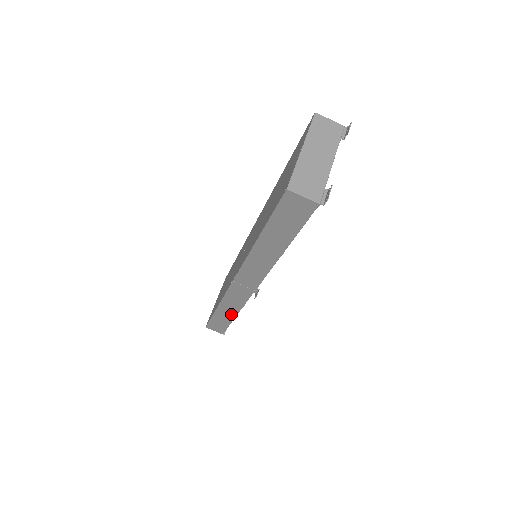
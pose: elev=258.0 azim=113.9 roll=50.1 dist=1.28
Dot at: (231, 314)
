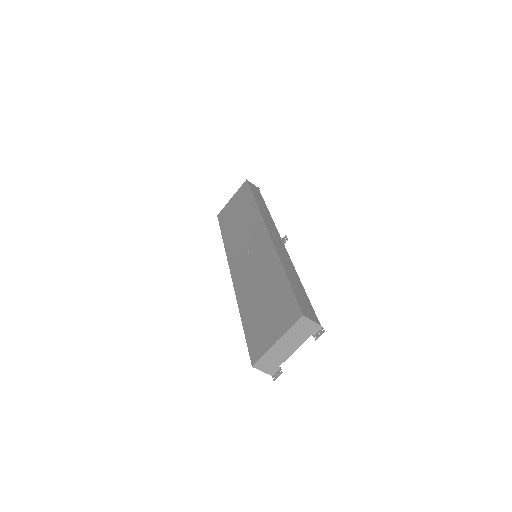
Dot at: occluded
